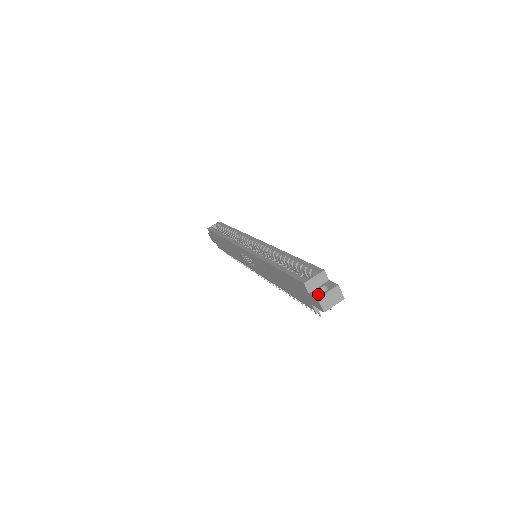
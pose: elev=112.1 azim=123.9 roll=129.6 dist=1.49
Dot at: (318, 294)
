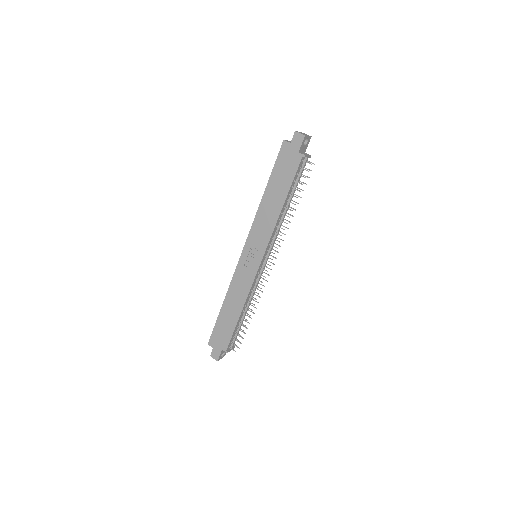
Dot at: (294, 135)
